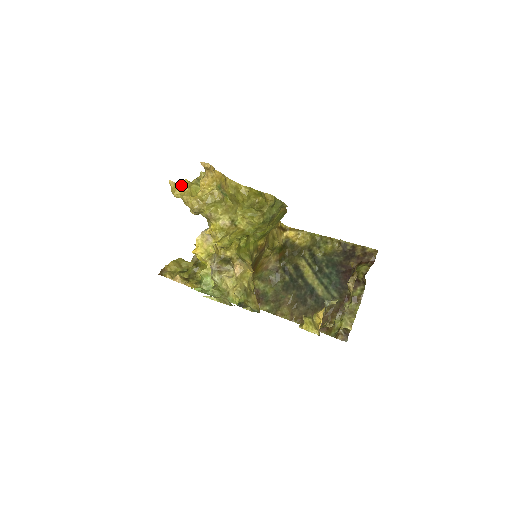
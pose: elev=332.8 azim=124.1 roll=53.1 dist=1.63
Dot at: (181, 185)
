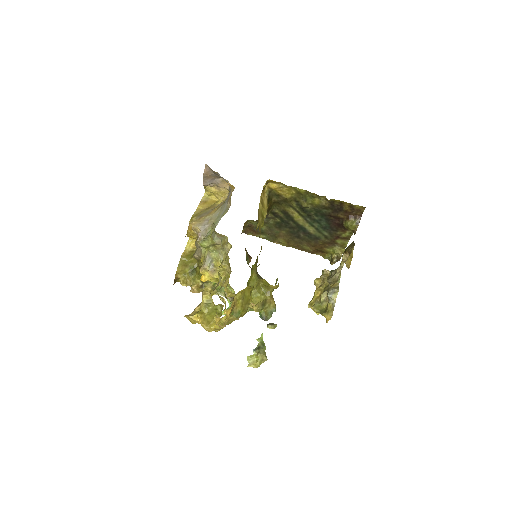
Dot at: occluded
